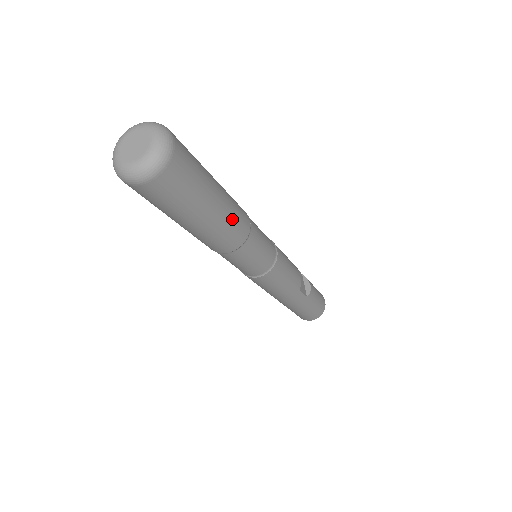
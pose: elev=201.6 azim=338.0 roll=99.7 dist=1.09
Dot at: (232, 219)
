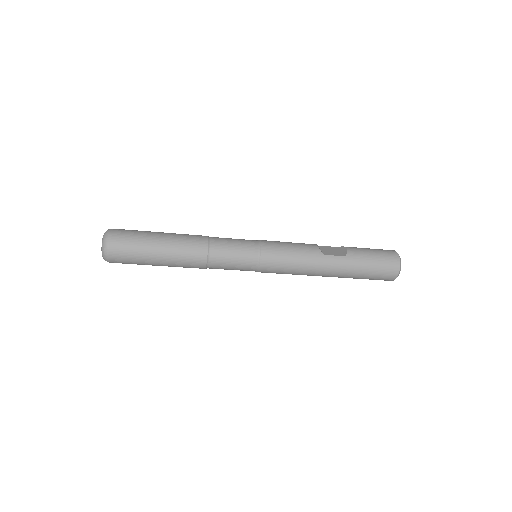
Dot at: (183, 242)
